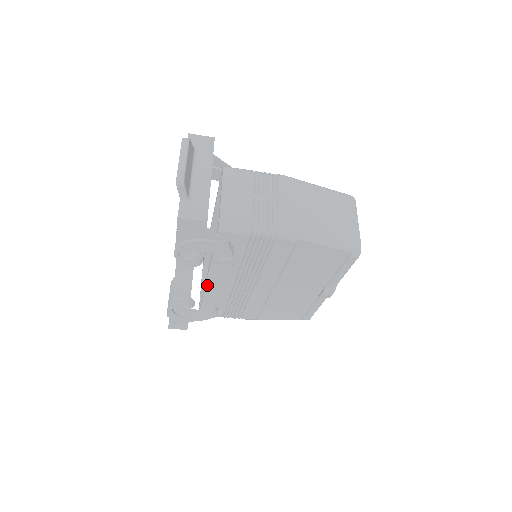
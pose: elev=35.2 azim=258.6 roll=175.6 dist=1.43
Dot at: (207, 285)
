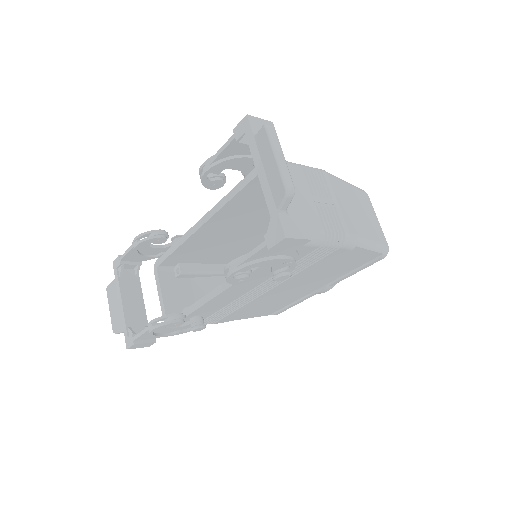
Dot at: (215, 298)
